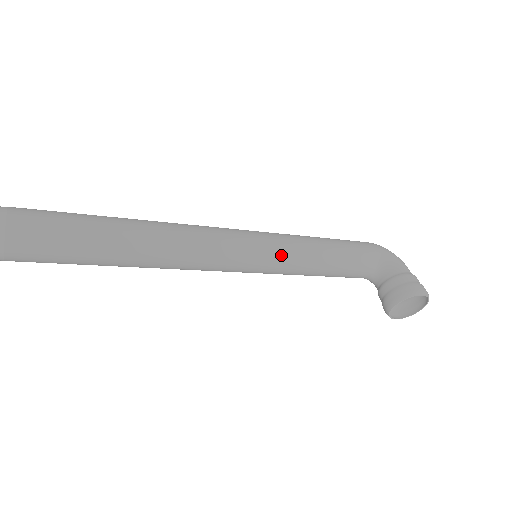
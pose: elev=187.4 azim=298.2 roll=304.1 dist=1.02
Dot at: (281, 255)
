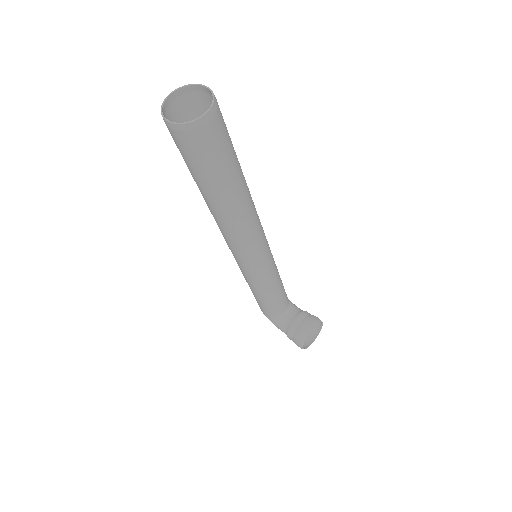
Dot at: (273, 259)
